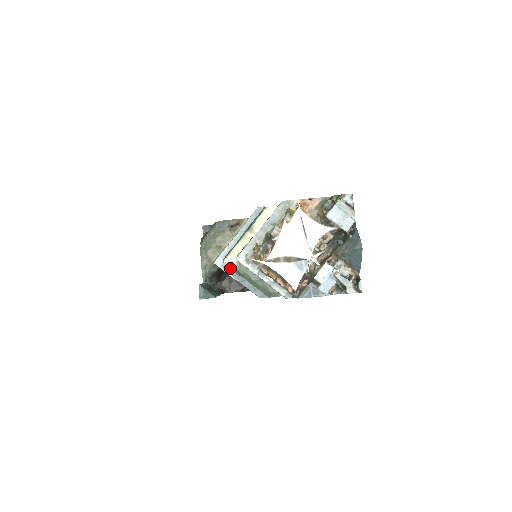
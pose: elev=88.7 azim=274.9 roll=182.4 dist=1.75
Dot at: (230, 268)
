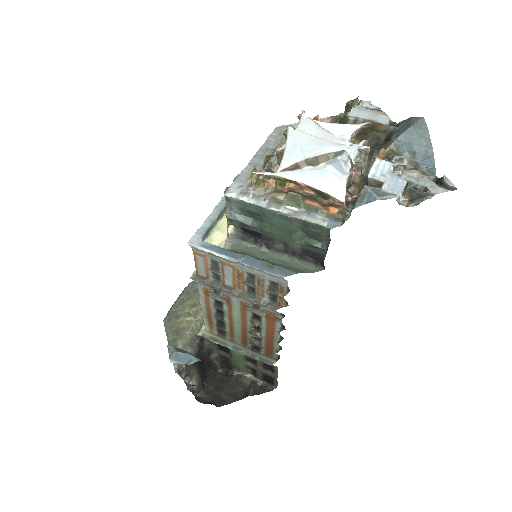
Dot at: (217, 246)
